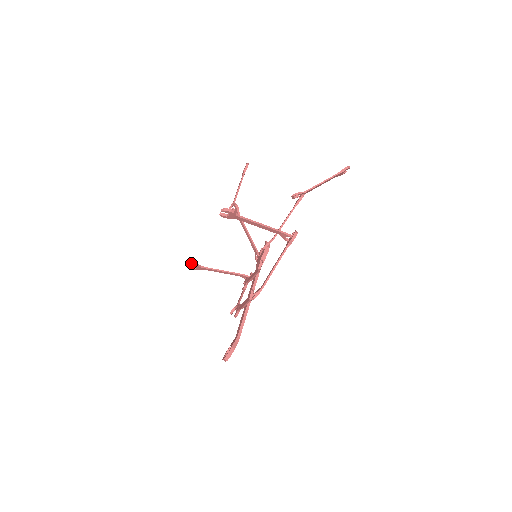
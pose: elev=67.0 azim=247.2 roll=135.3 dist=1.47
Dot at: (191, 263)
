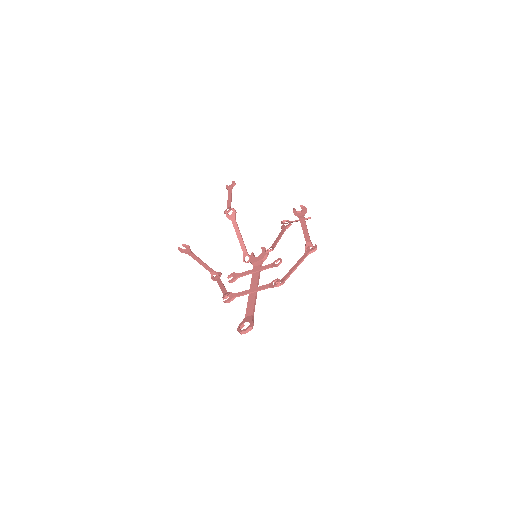
Dot at: (185, 244)
